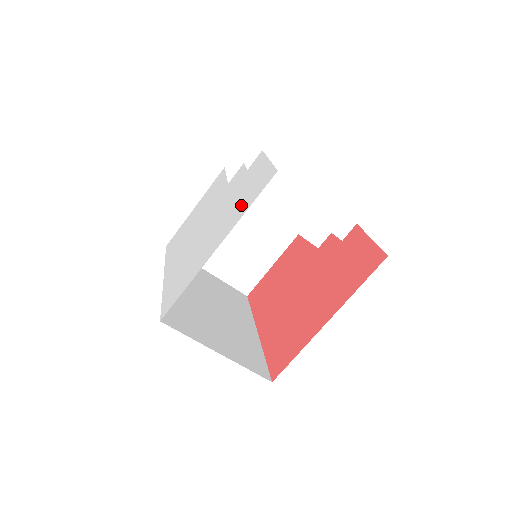
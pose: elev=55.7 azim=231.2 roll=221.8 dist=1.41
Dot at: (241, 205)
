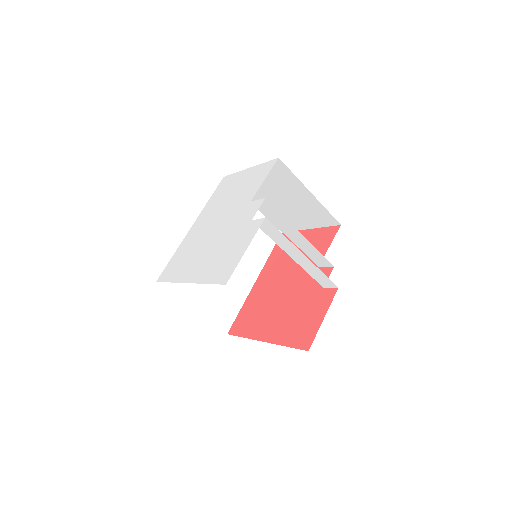
Dot at: (214, 266)
